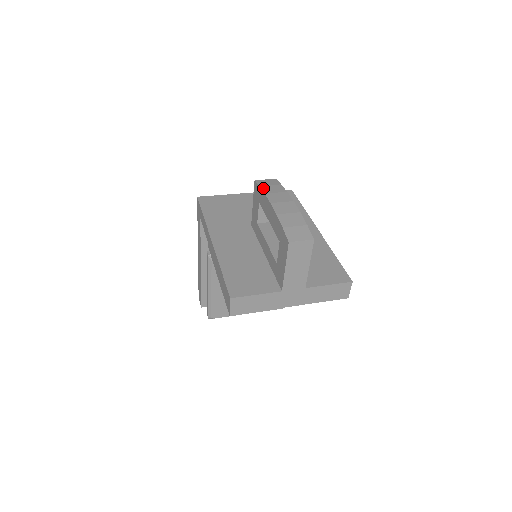
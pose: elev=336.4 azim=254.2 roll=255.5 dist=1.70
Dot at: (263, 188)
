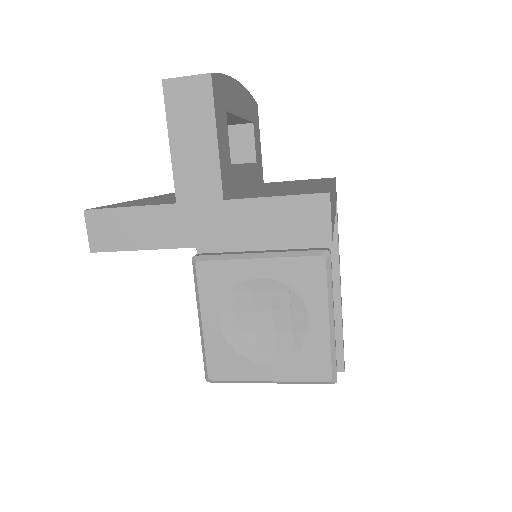
Dot at: occluded
